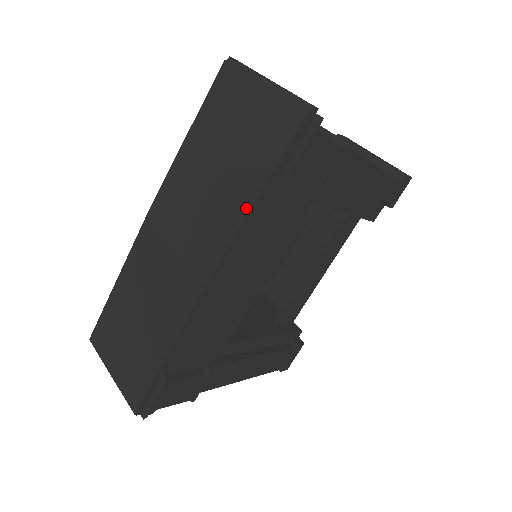
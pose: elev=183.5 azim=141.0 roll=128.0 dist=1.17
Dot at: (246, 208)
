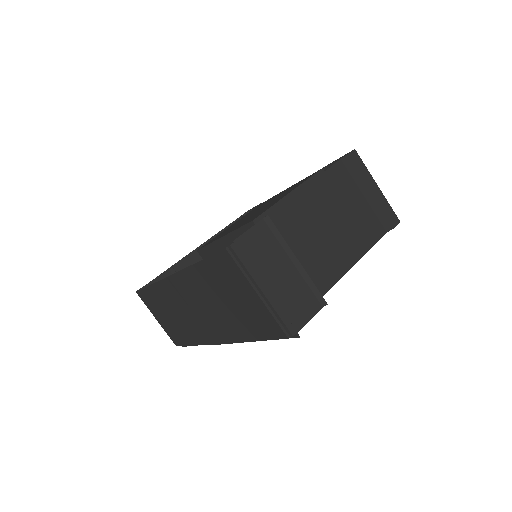
Dot at: (242, 339)
